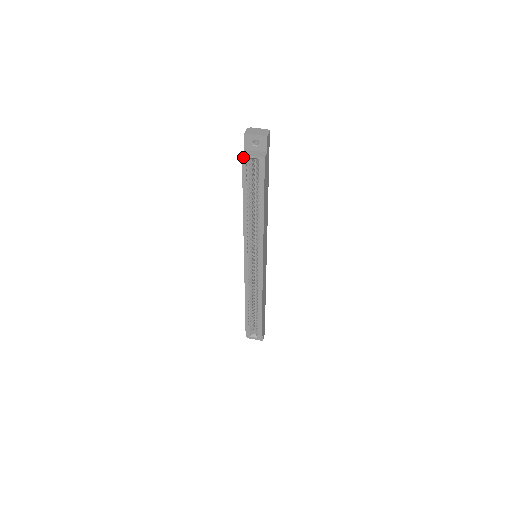
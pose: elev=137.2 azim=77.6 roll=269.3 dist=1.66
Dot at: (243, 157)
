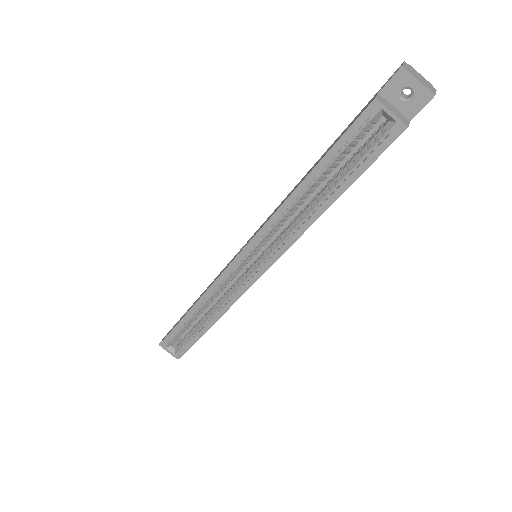
Dot at: (374, 102)
